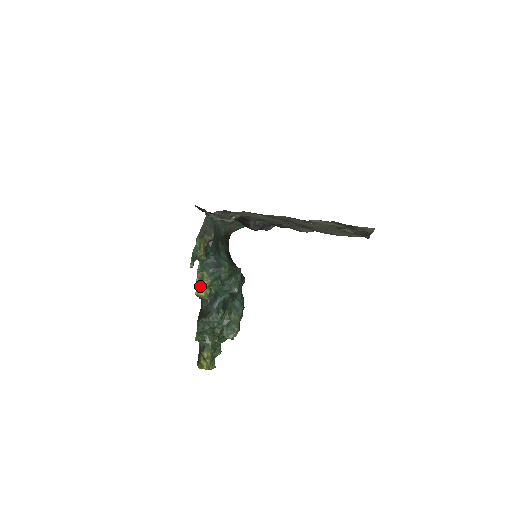
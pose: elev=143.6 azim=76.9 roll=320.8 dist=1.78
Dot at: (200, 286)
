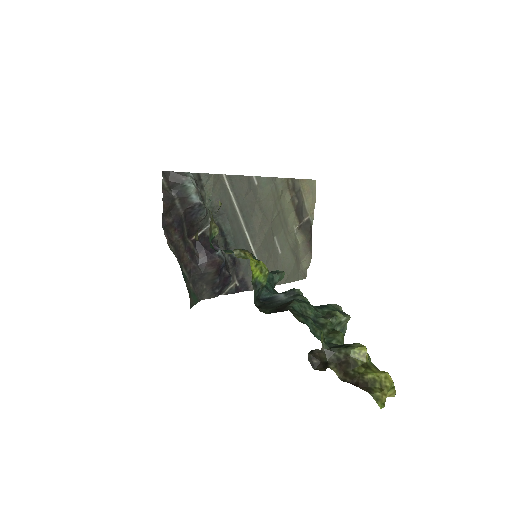
Dot at: (242, 257)
